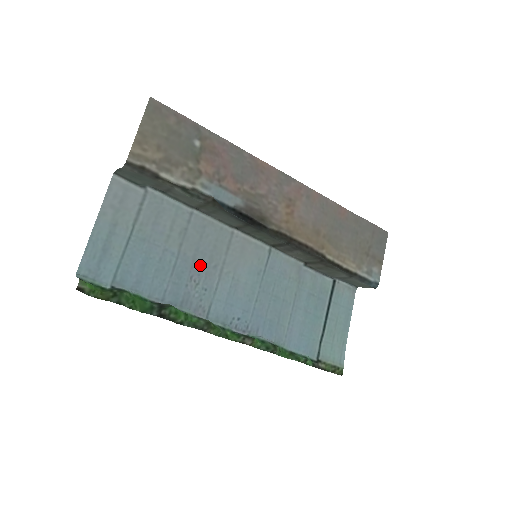
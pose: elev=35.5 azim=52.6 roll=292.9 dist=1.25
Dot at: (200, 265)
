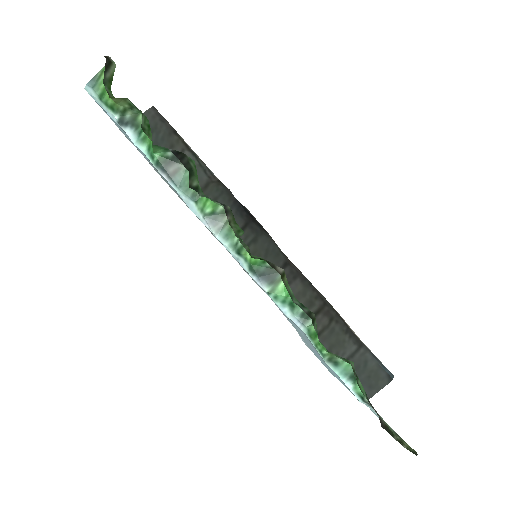
Dot at: occluded
